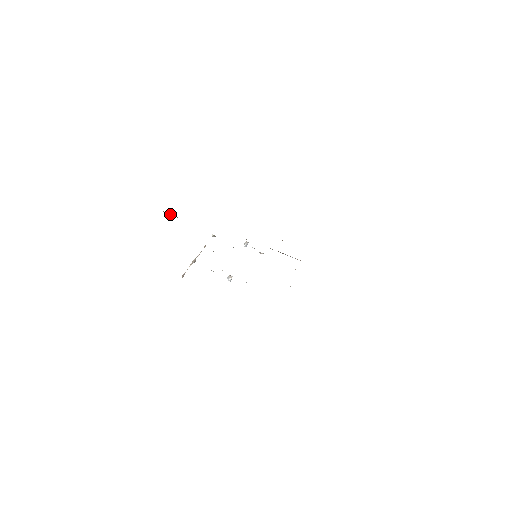
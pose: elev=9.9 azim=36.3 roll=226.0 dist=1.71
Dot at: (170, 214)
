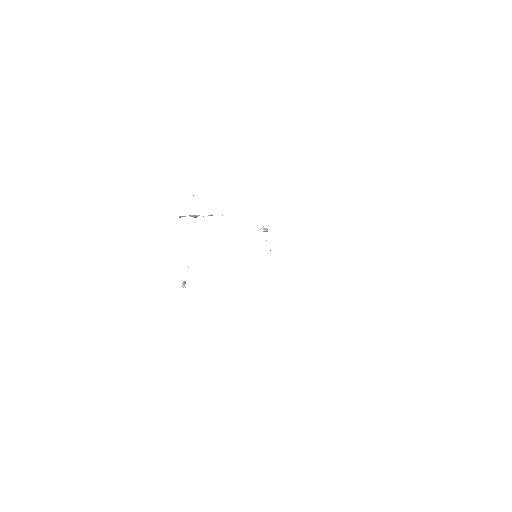
Dot at: occluded
